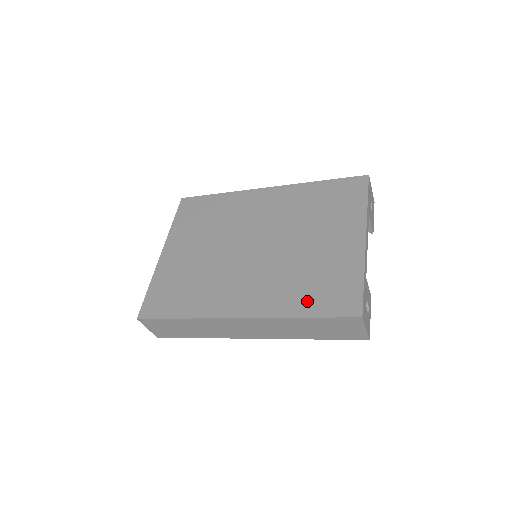
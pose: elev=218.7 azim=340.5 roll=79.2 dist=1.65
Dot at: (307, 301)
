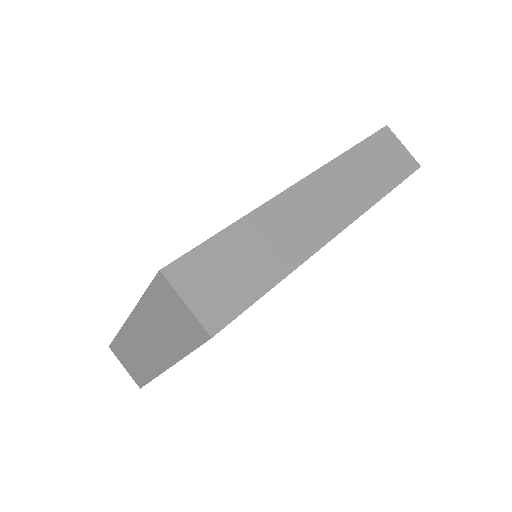
Dot at: occluded
